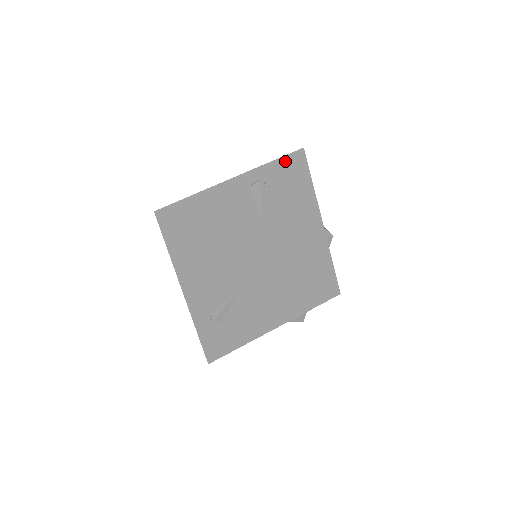
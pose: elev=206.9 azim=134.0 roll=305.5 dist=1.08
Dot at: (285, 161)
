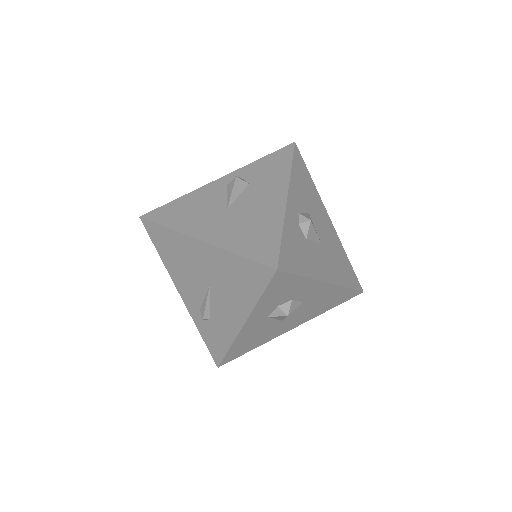
Dot at: (271, 157)
